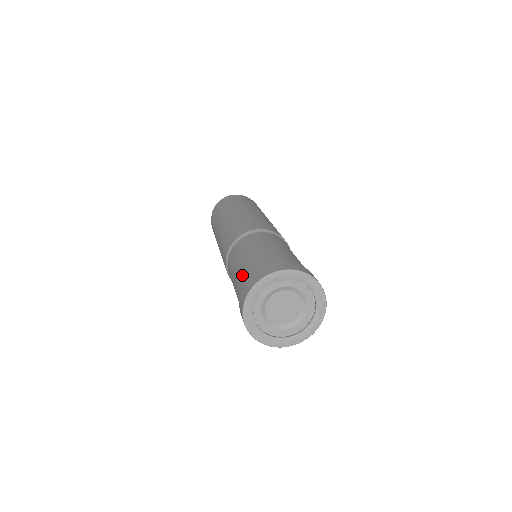
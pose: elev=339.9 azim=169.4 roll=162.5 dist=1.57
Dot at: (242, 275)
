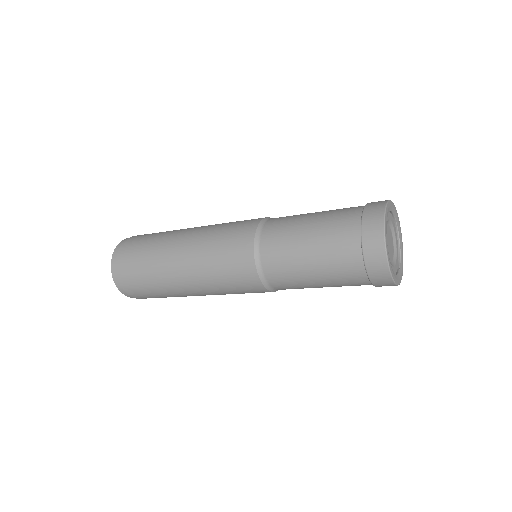
Dot at: (338, 259)
